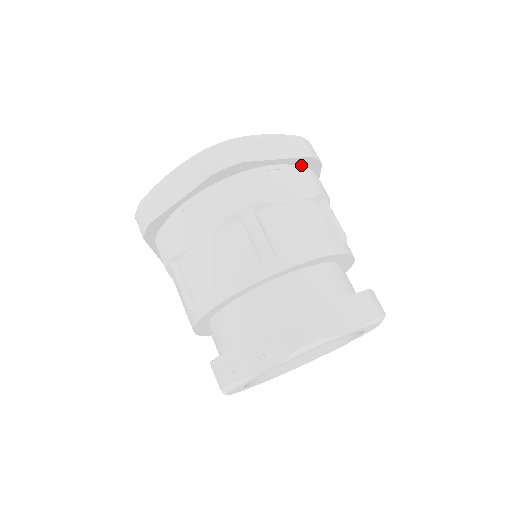
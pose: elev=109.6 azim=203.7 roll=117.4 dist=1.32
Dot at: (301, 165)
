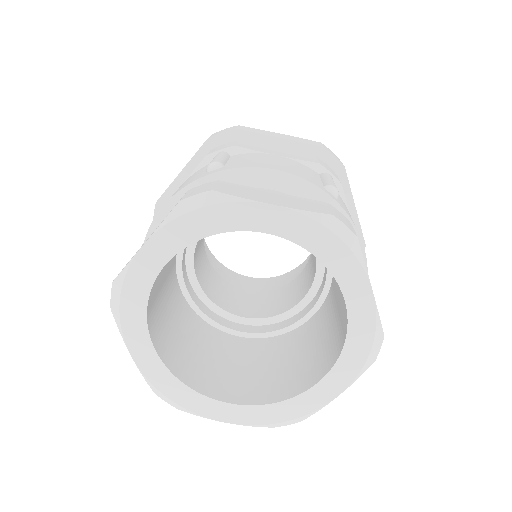
Dot at: occluded
